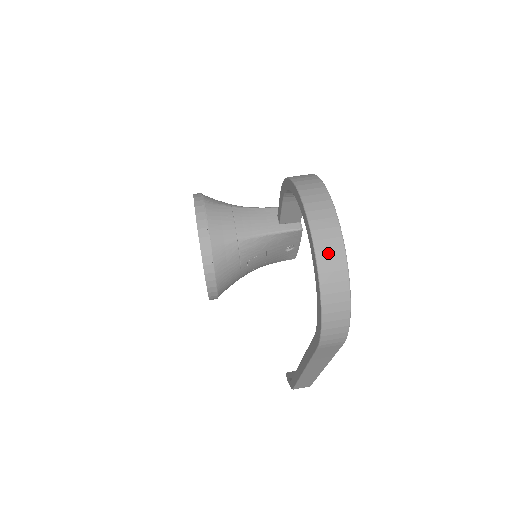
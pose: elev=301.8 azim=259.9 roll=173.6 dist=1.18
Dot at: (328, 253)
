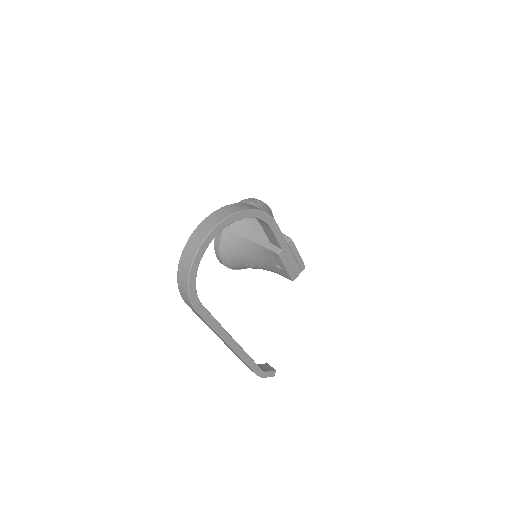
Dot at: (192, 244)
